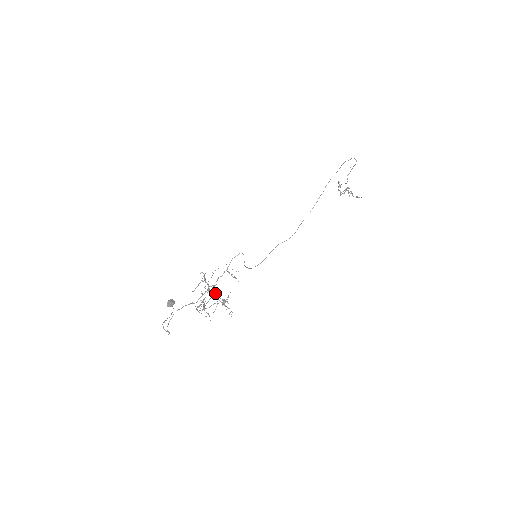
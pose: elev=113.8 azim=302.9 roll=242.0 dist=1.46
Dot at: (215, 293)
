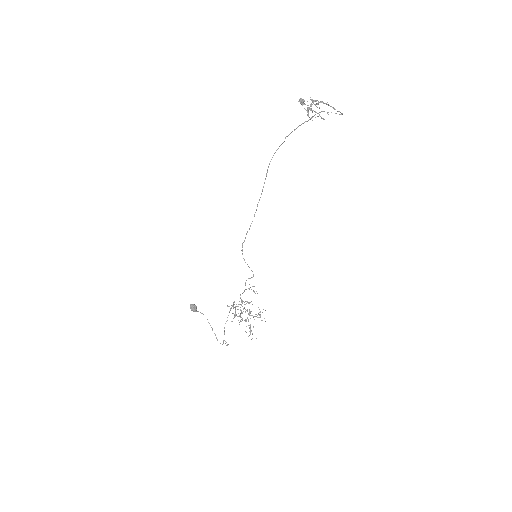
Dot at: occluded
